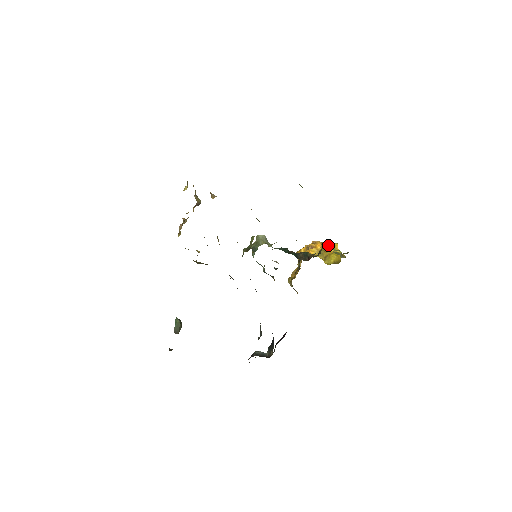
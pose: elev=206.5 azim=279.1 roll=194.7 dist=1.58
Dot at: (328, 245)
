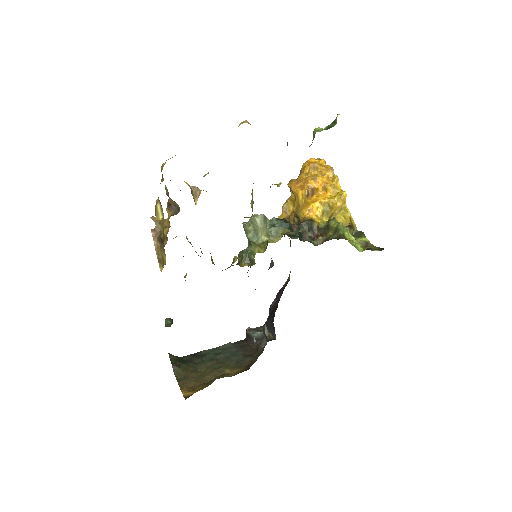
Dot at: (333, 188)
